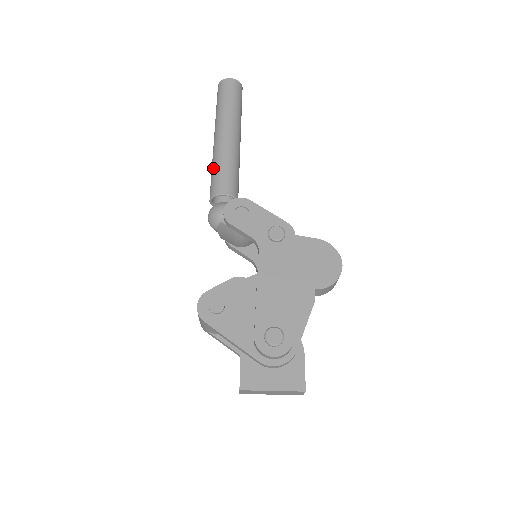
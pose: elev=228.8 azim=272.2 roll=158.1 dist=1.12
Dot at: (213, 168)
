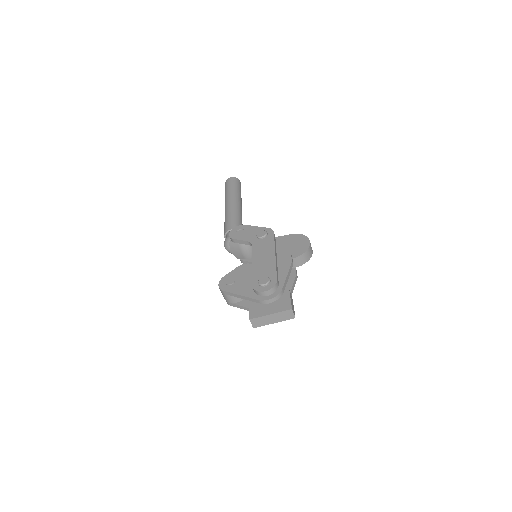
Dot at: occluded
